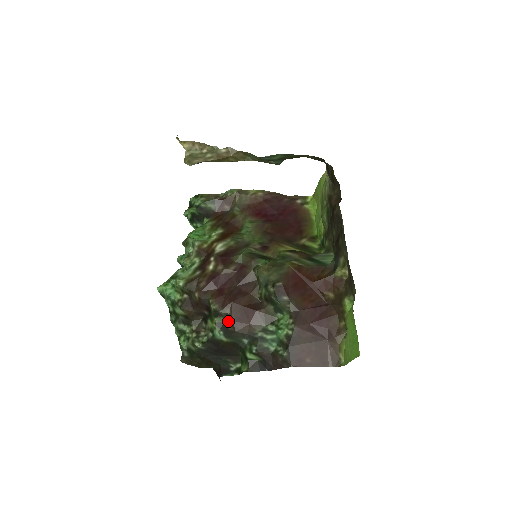
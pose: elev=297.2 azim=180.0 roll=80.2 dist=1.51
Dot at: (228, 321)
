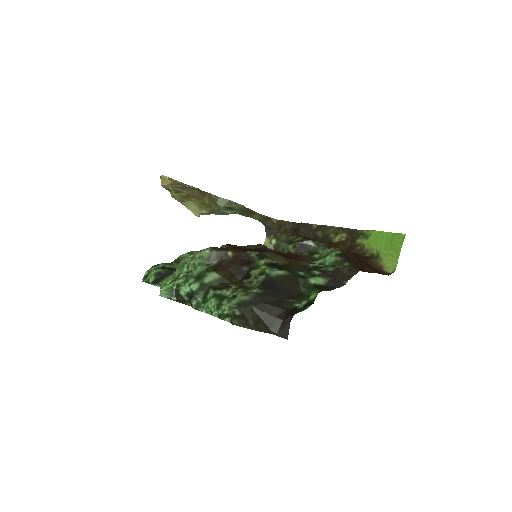
Dot at: (276, 260)
